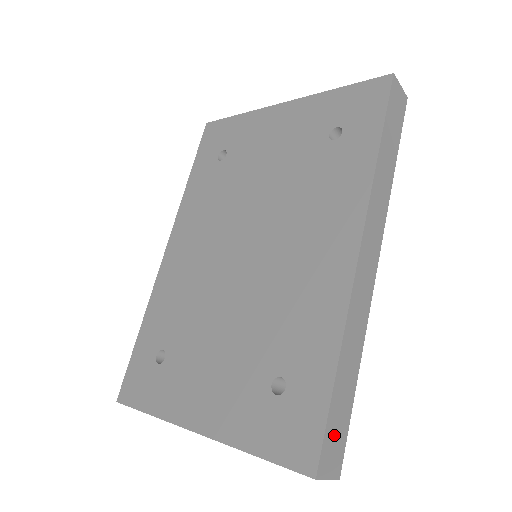
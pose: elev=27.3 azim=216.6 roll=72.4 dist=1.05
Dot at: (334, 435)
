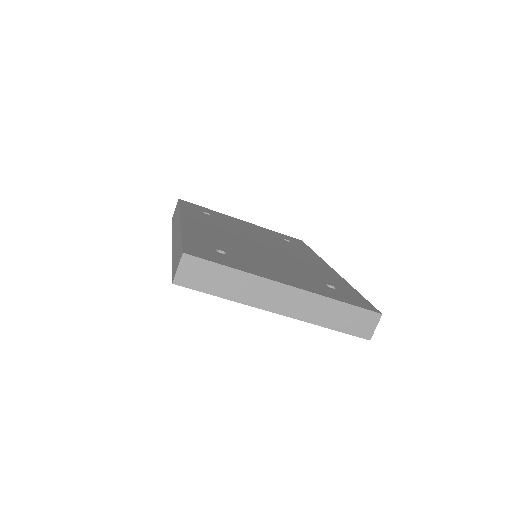
Dot at: occluded
